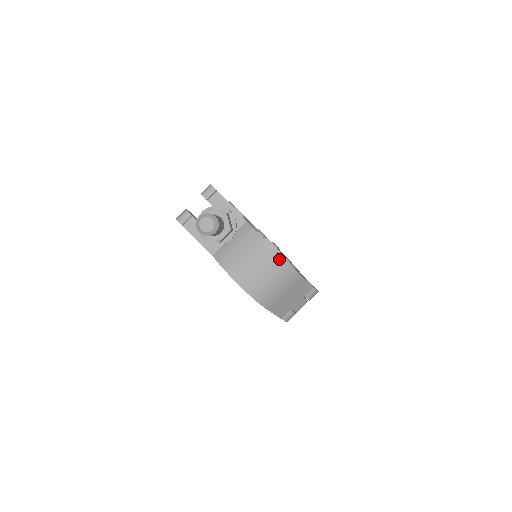
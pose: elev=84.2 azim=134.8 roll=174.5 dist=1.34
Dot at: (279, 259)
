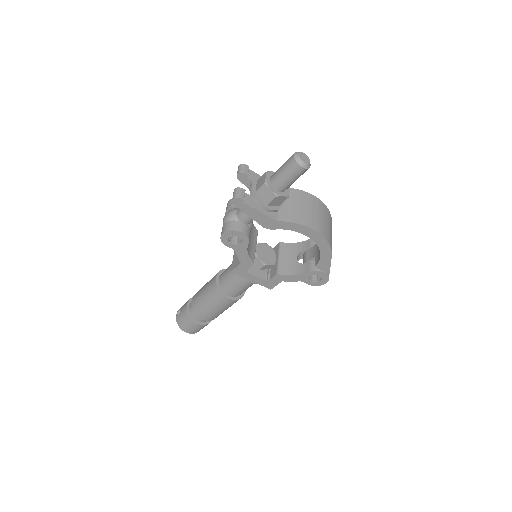
Dot at: (323, 204)
